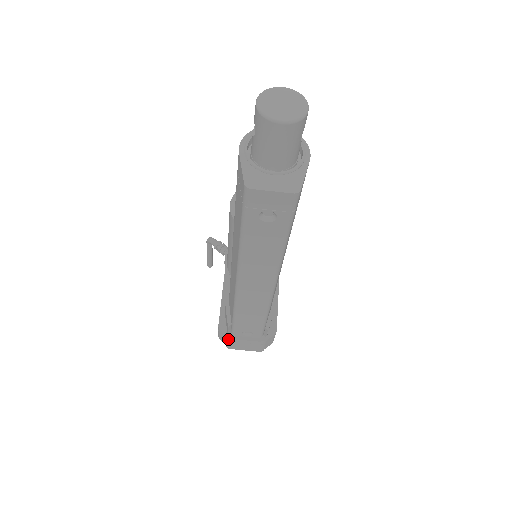
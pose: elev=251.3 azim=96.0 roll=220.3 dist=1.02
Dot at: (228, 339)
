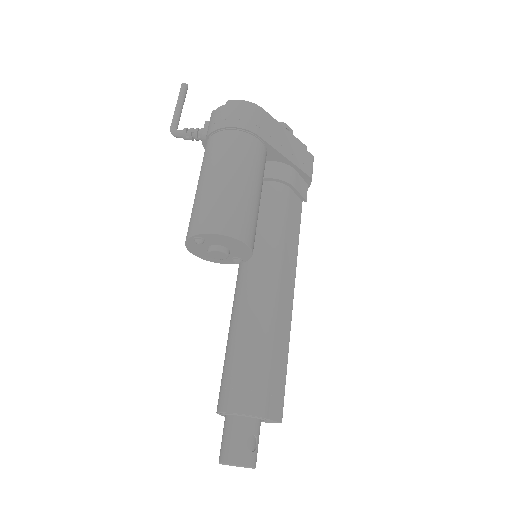
Dot at: occluded
